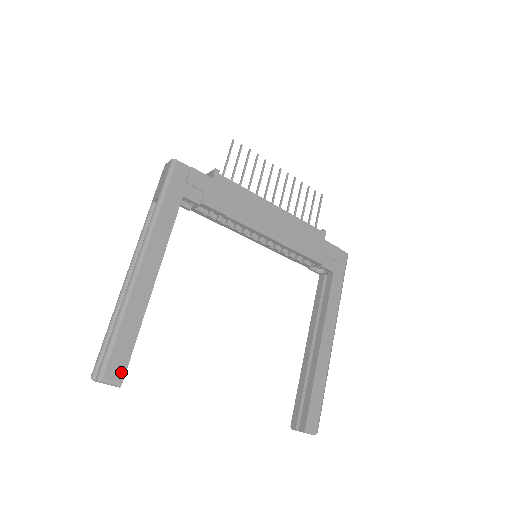
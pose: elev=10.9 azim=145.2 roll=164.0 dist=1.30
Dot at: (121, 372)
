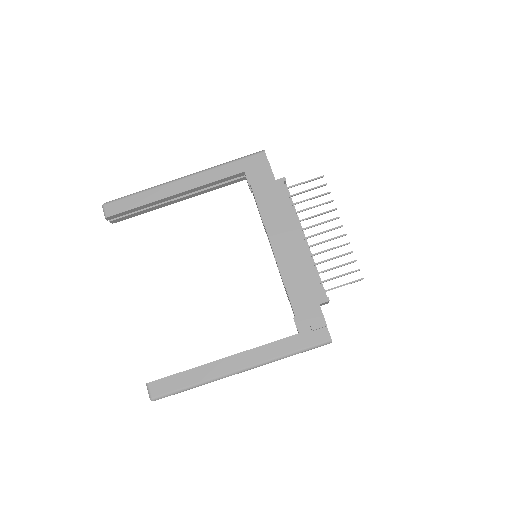
Dot at: (113, 212)
